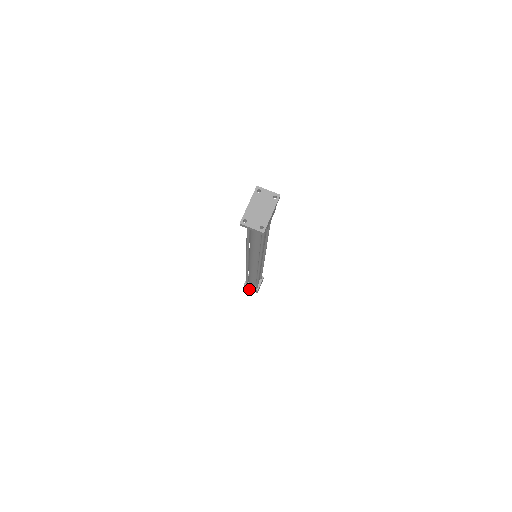
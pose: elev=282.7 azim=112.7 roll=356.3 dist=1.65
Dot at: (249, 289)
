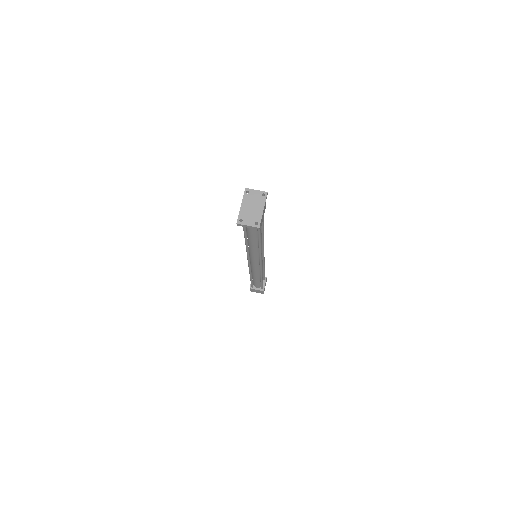
Dot at: occluded
